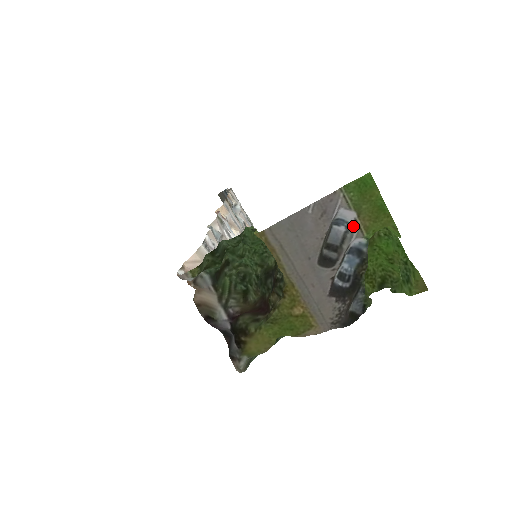
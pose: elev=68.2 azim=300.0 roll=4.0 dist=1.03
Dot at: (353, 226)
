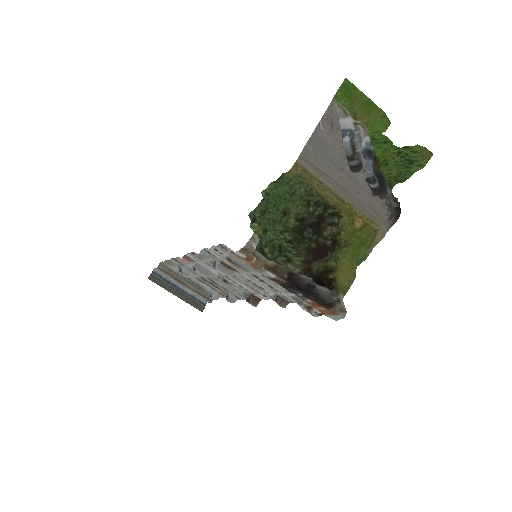
Dot at: (356, 129)
